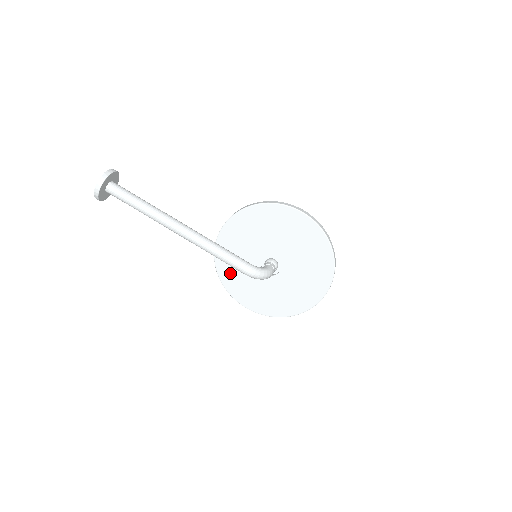
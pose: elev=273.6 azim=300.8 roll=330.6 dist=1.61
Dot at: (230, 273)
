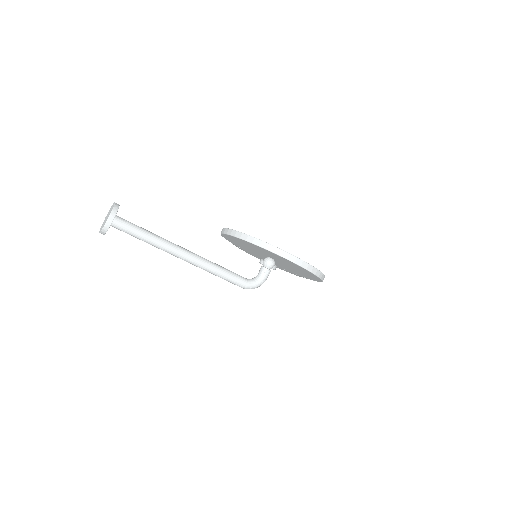
Dot at: (236, 243)
